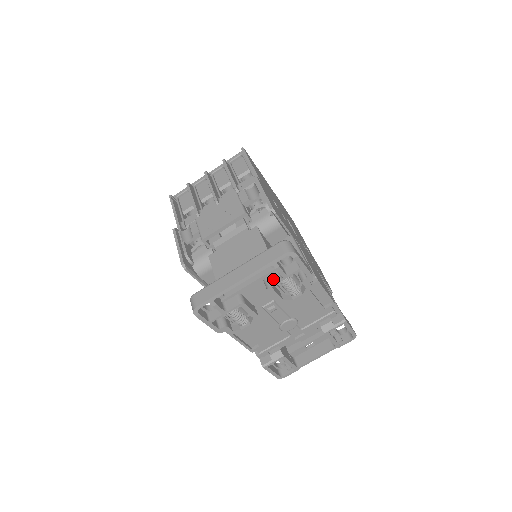
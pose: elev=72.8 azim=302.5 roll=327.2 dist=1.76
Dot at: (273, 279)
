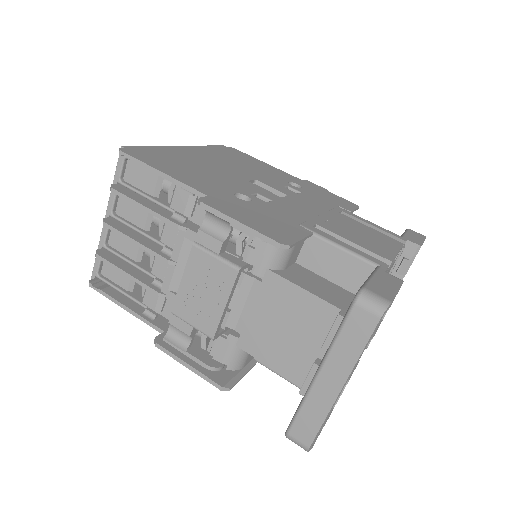
Dot at: occluded
